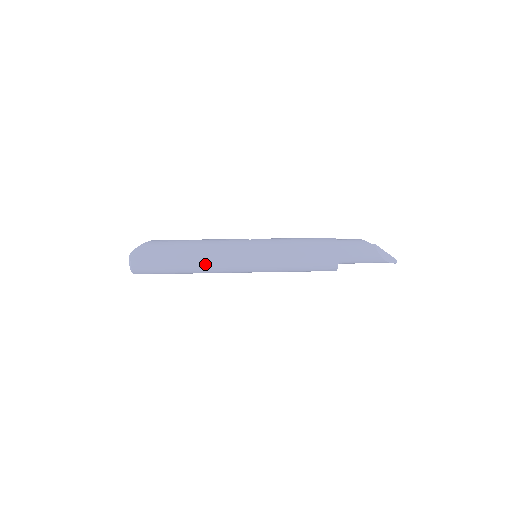
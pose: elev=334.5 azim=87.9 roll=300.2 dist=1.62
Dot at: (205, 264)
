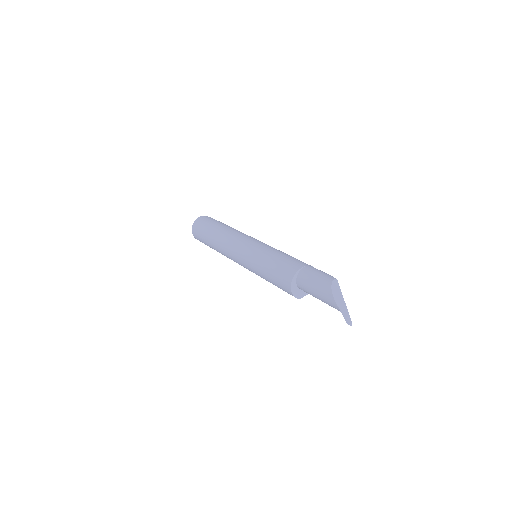
Dot at: (224, 236)
